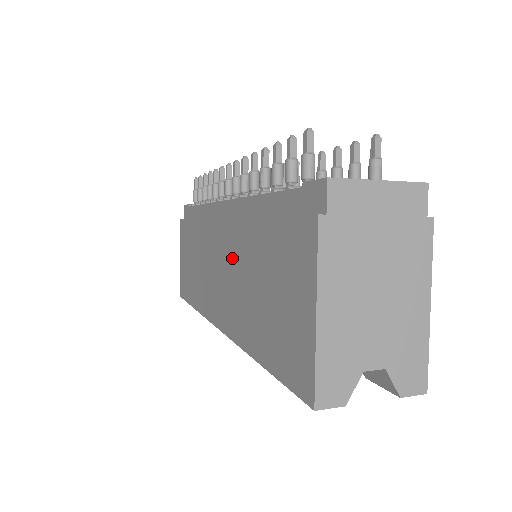
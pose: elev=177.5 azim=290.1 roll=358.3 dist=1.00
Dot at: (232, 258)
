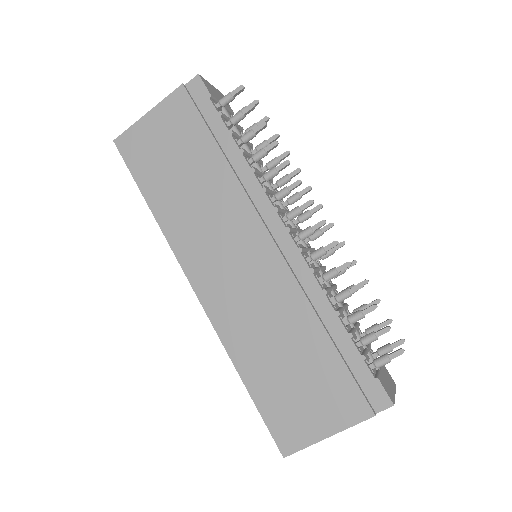
Dot at: (267, 294)
